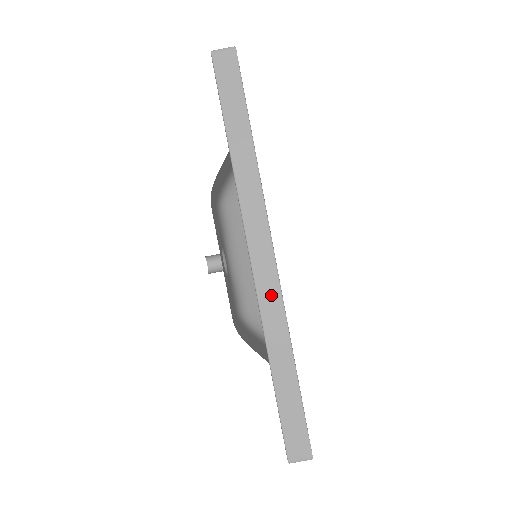
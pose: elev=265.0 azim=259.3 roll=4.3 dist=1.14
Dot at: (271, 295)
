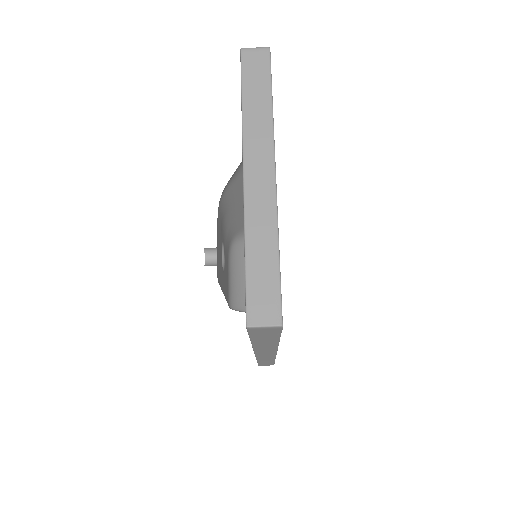
Dot at: (267, 357)
